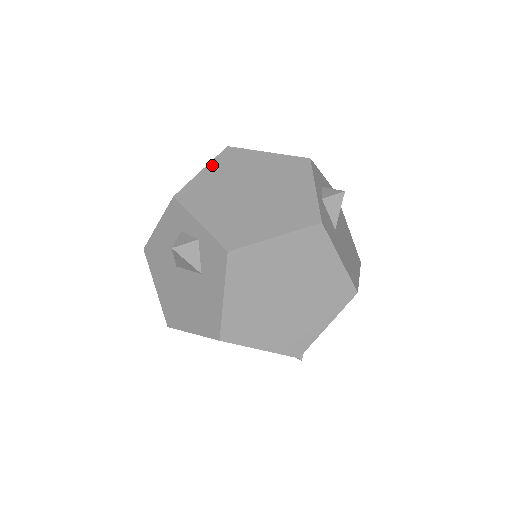
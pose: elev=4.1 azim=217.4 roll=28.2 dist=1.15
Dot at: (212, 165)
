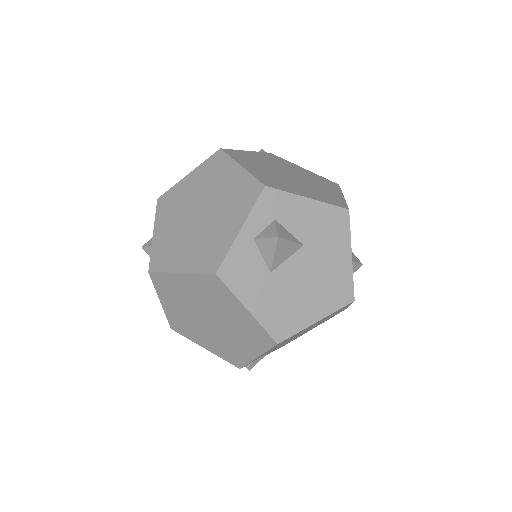
Dot at: (197, 170)
